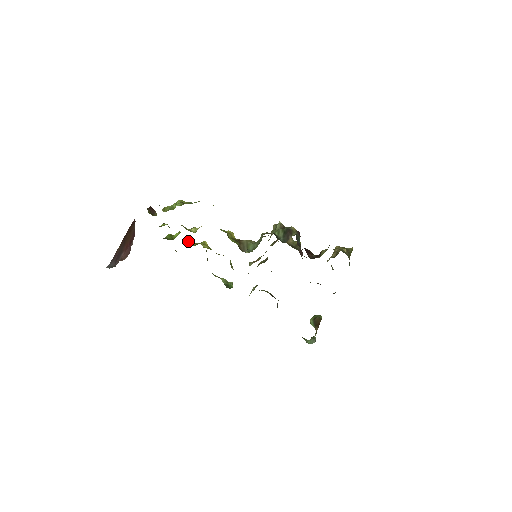
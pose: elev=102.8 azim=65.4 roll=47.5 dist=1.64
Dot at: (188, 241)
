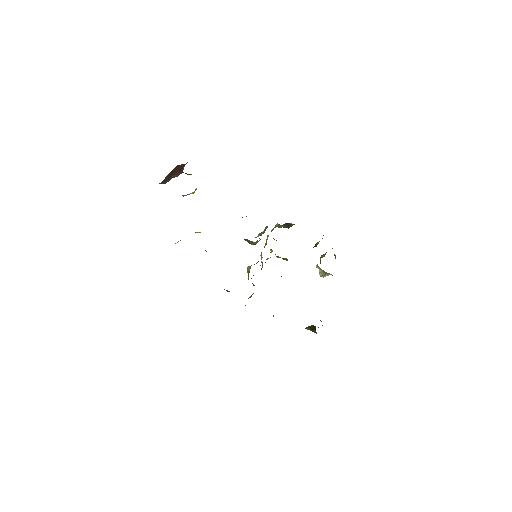
Dot at: occluded
